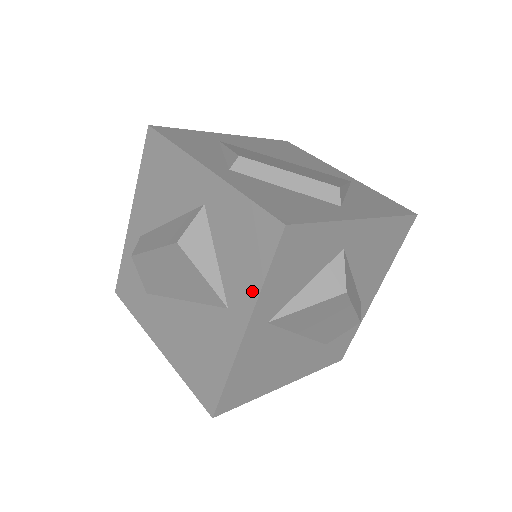
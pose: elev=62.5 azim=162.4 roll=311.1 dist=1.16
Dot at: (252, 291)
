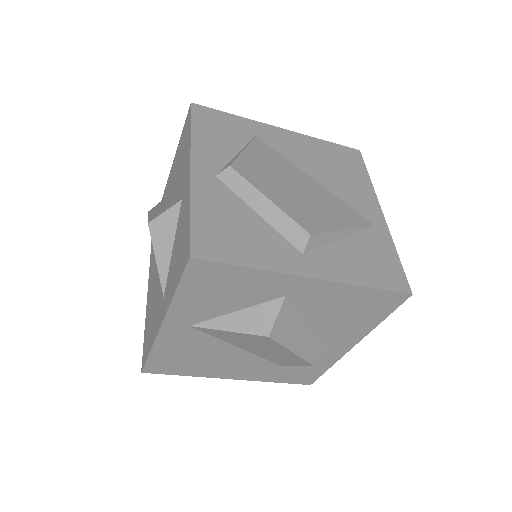
Dot at: (170, 296)
